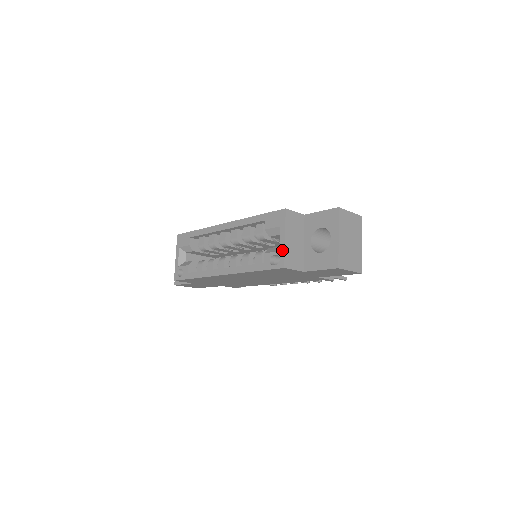
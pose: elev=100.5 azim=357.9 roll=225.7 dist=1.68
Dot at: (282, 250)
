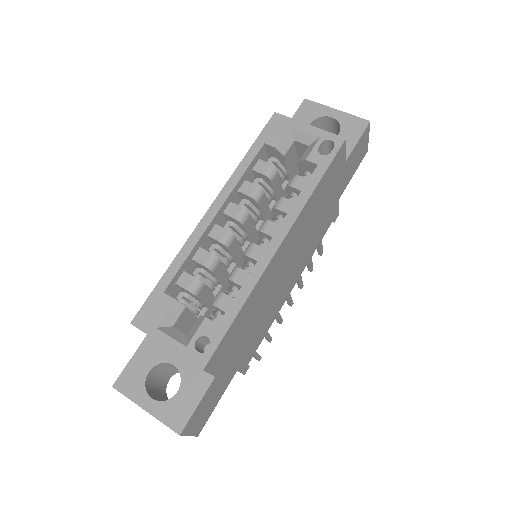
Dot at: (322, 133)
